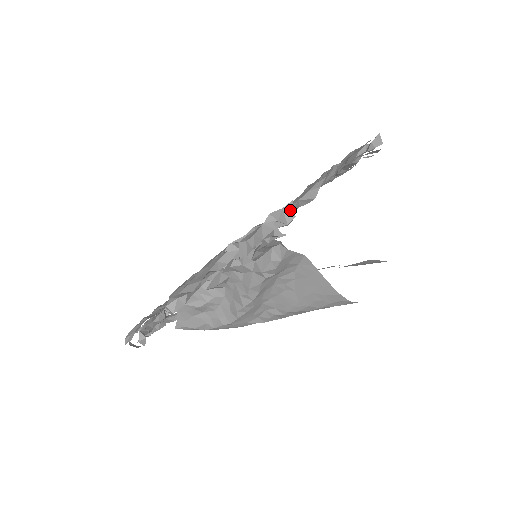
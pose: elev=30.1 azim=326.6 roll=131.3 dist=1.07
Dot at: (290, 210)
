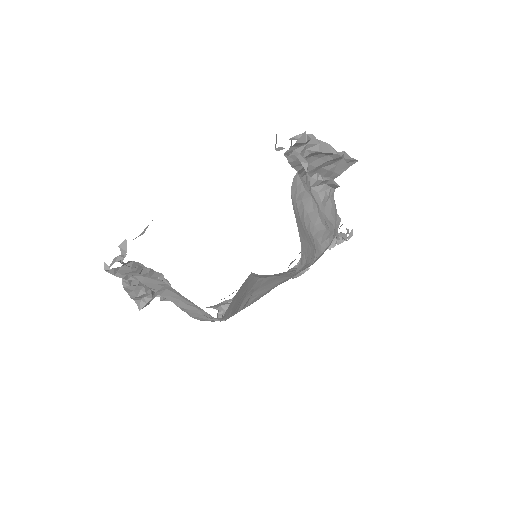
Dot at: (123, 247)
